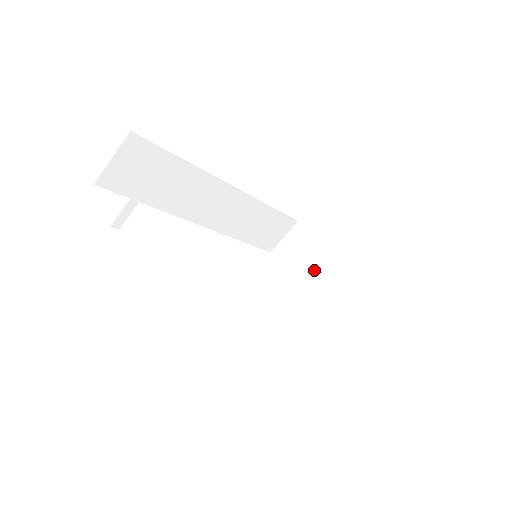
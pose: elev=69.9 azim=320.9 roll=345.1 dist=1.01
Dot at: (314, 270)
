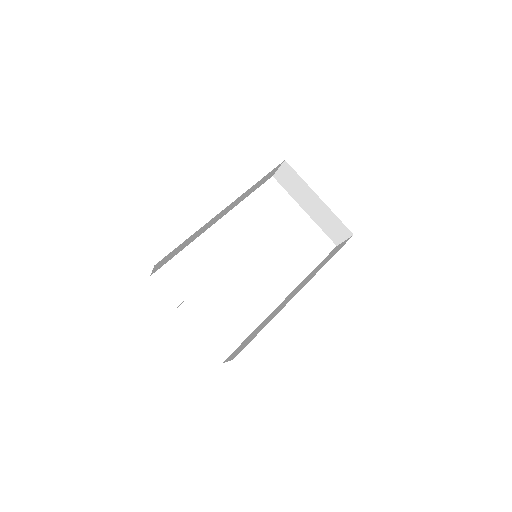
Dot at: (305, 198)
